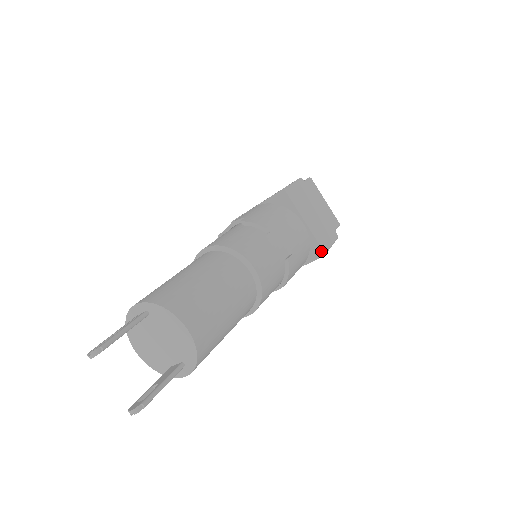
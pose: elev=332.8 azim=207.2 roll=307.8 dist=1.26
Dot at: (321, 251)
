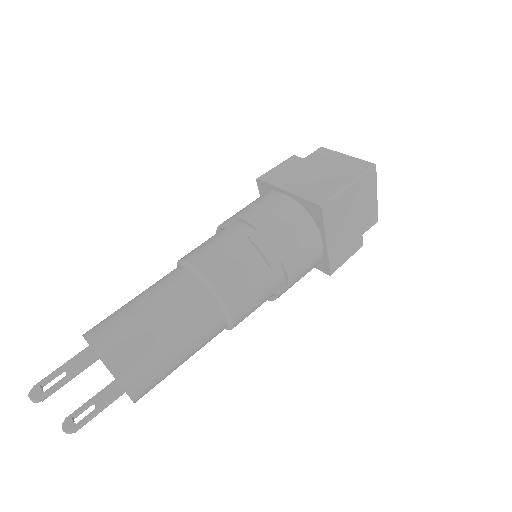
Dot at: (328, 271)
